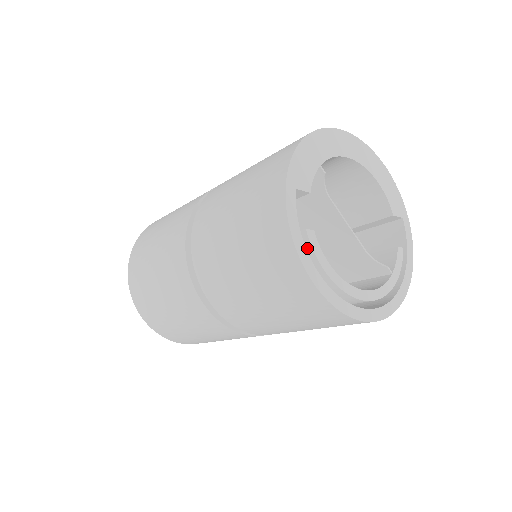
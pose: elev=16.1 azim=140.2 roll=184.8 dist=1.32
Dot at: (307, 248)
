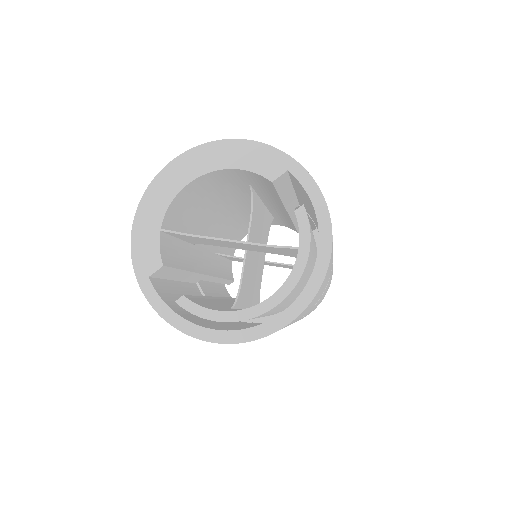
Dot at: (190, 312)
